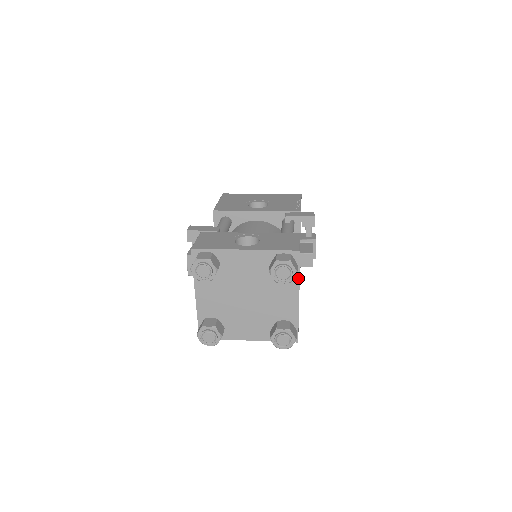
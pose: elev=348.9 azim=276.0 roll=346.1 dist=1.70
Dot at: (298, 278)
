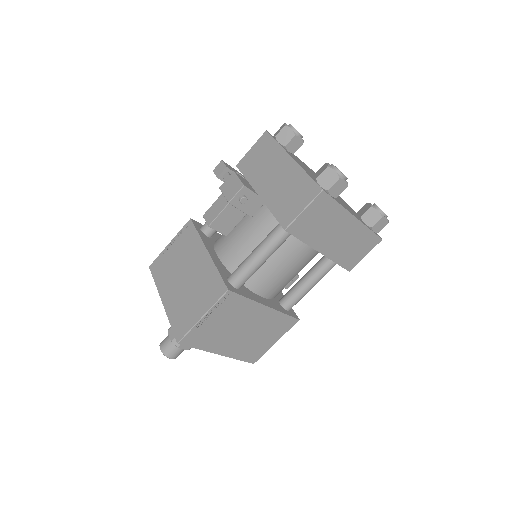
Dot at: occluded
